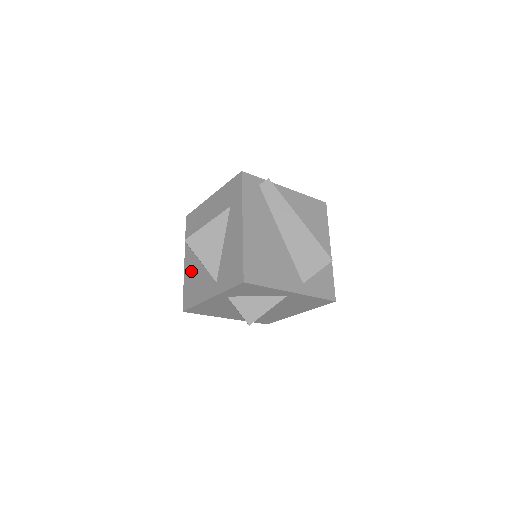
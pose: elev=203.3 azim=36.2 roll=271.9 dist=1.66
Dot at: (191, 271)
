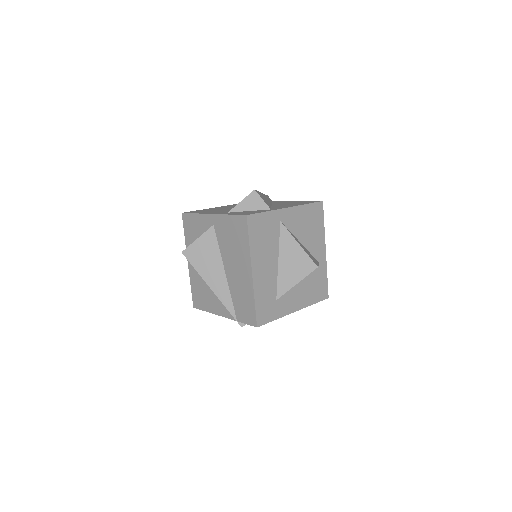
Dot at: occluded
